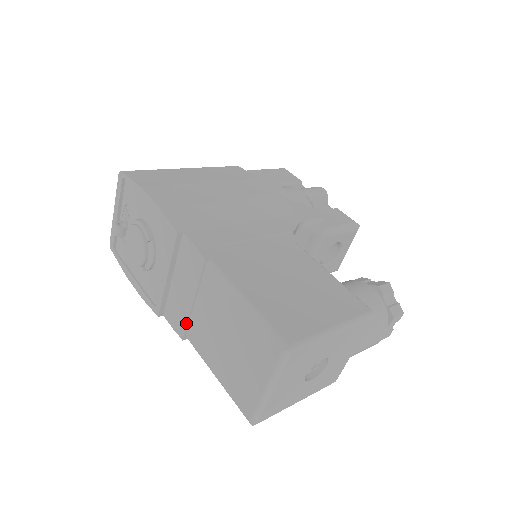
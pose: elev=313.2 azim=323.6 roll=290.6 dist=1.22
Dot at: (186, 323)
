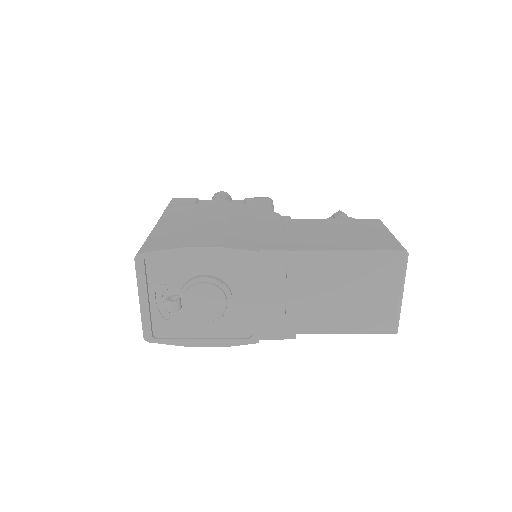
Dot at: (295, 320)
